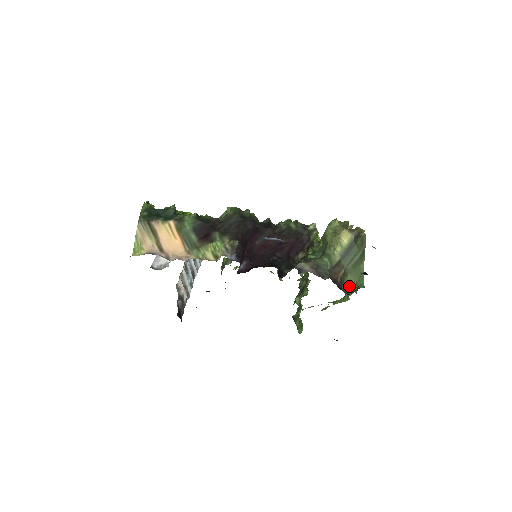
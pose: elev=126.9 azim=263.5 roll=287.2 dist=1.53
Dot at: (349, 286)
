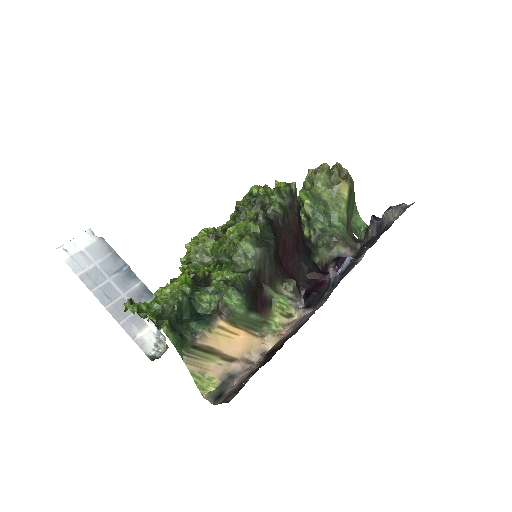
Dot at: occluded
